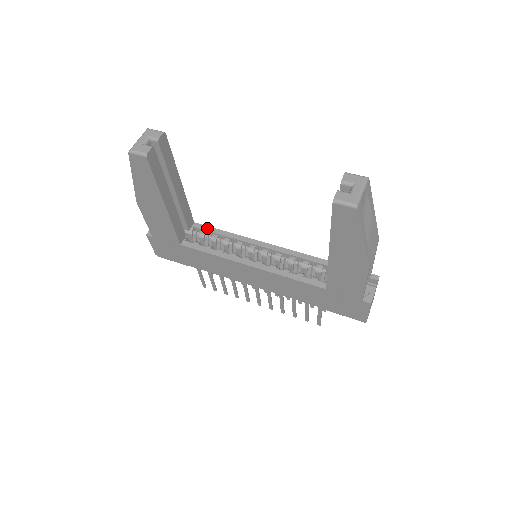
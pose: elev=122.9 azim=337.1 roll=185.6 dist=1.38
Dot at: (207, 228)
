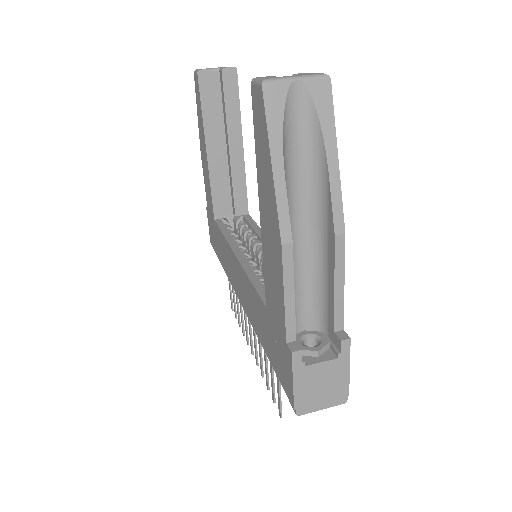
Dot at: (251, 220)
